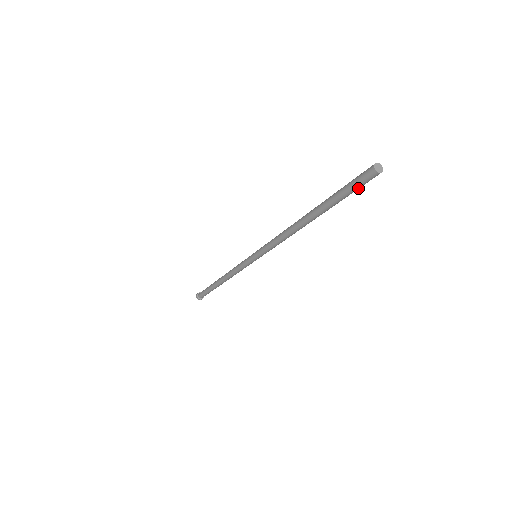
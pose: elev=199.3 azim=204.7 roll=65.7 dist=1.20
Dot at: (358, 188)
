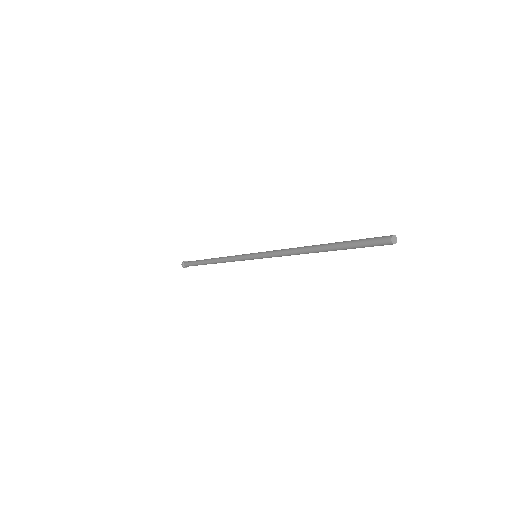
Dot at: (373, 246)
